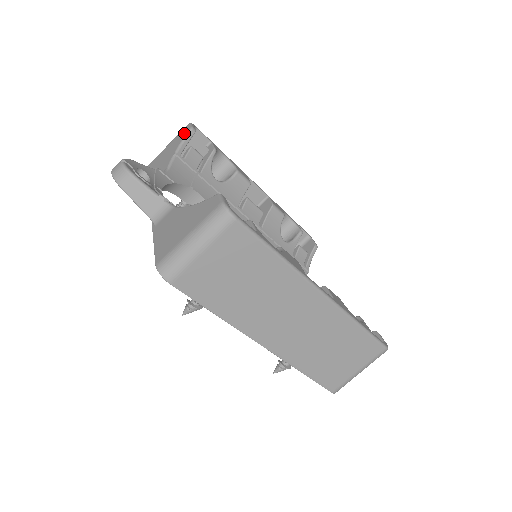
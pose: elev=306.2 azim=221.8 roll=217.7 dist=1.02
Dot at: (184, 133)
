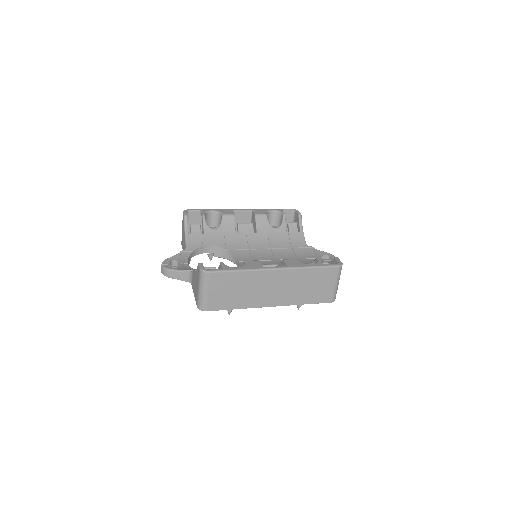
Dot at: (183, 220)
